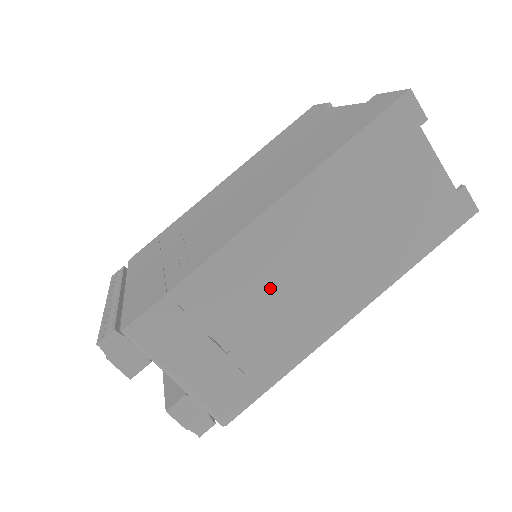
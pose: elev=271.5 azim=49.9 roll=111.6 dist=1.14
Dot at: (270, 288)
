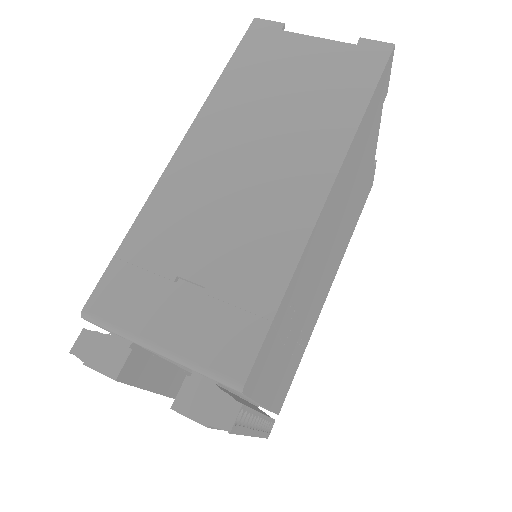
Dot at: (216, 206)
